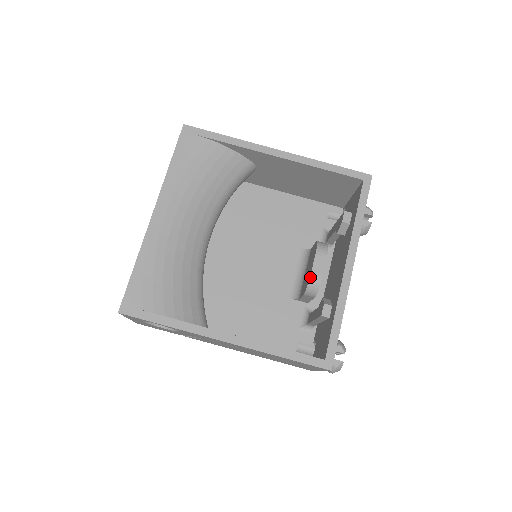
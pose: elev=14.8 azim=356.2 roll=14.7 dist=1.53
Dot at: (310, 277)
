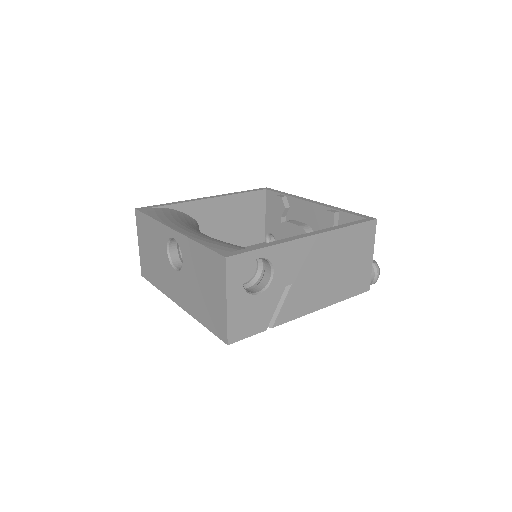
Dot at: (301, 227)
